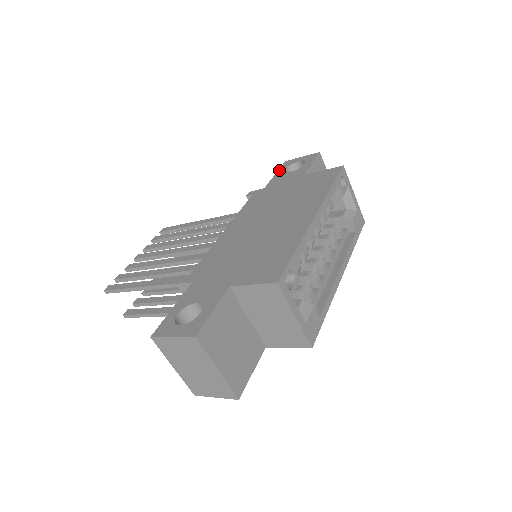
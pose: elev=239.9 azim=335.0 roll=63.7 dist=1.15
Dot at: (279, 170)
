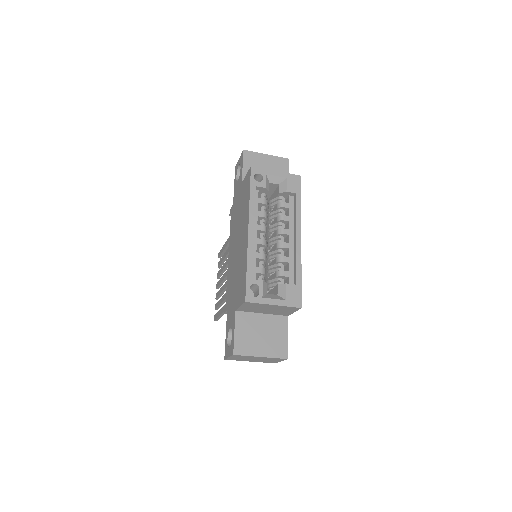
Dot at: (234, 180)
